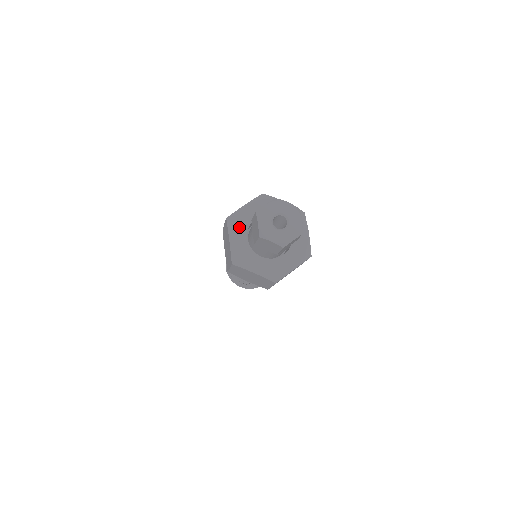
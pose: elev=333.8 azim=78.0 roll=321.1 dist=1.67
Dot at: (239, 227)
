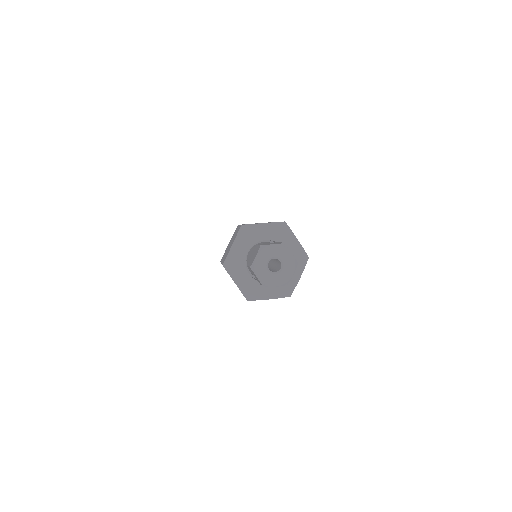
Dot at: (237, 268)
